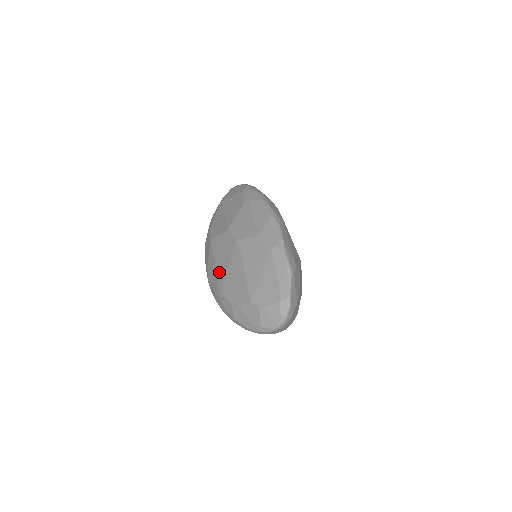
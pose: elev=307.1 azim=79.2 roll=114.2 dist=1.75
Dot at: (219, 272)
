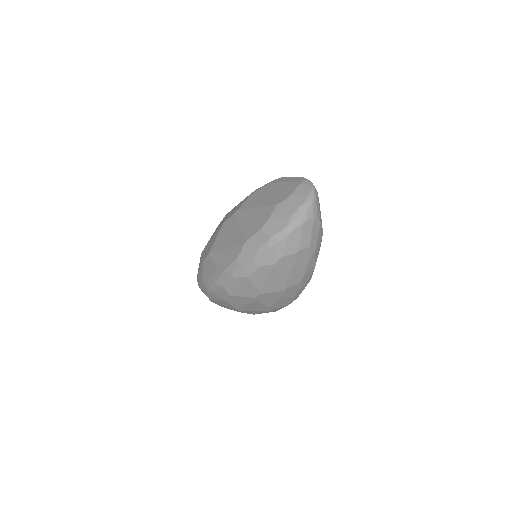
Dot at: (233, 242)
